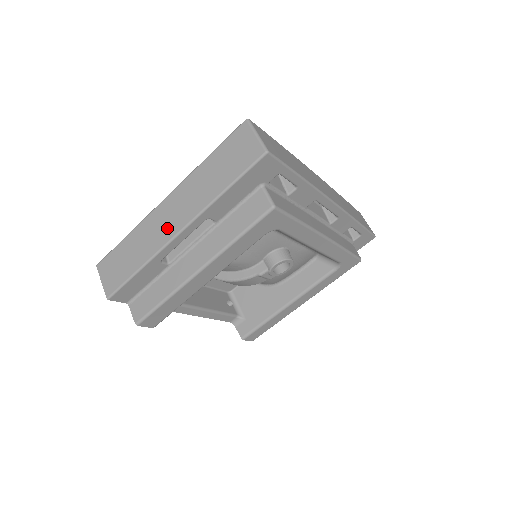
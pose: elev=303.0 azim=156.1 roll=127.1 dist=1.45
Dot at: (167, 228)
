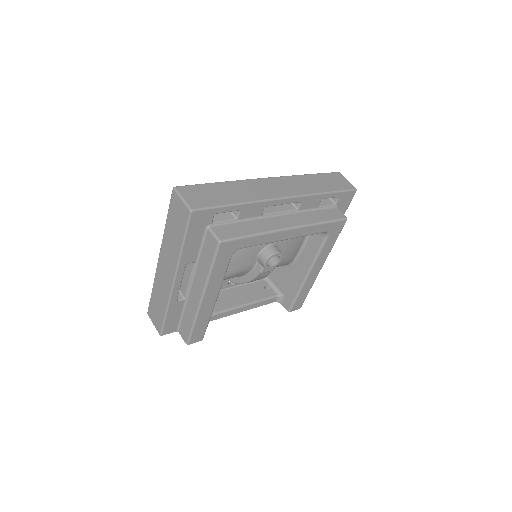
Dot at: (167, 280)
